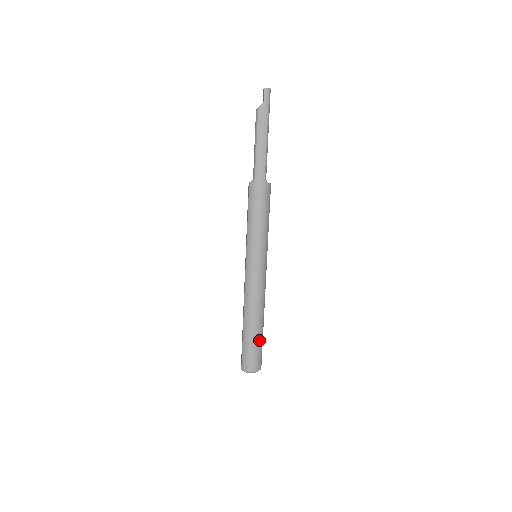
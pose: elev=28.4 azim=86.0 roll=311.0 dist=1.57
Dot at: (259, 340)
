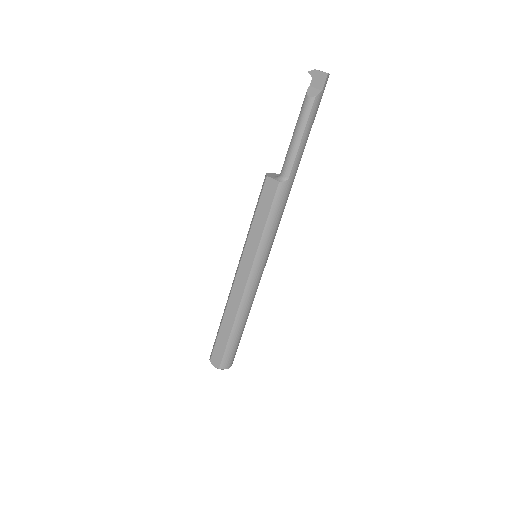
Dot at: (241, 336)
